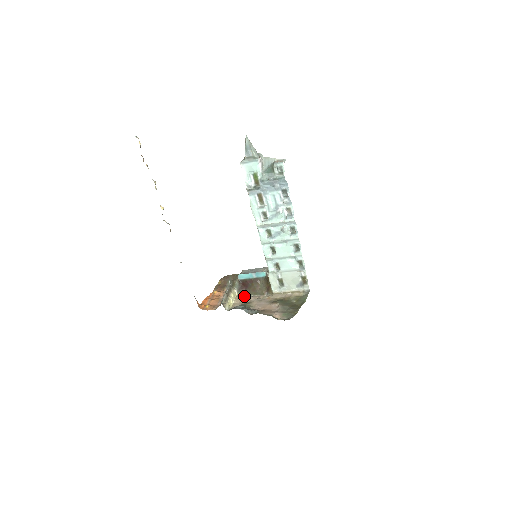
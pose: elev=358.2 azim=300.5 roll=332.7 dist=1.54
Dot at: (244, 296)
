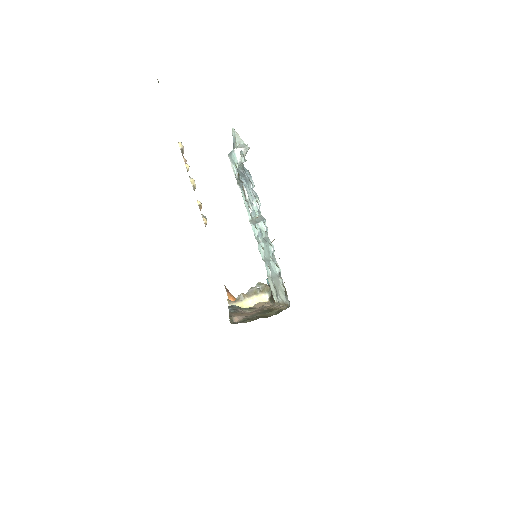
Dot at: (270, 303)
